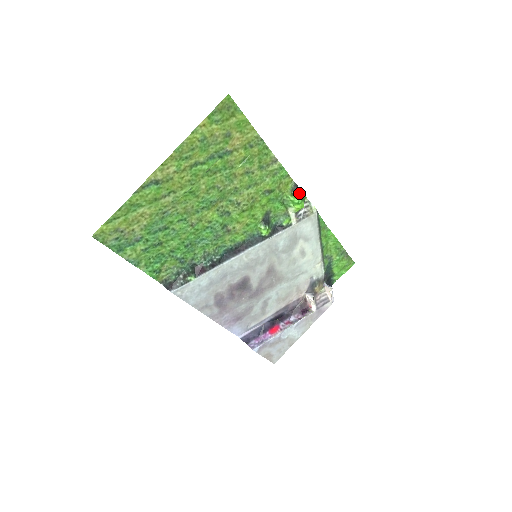
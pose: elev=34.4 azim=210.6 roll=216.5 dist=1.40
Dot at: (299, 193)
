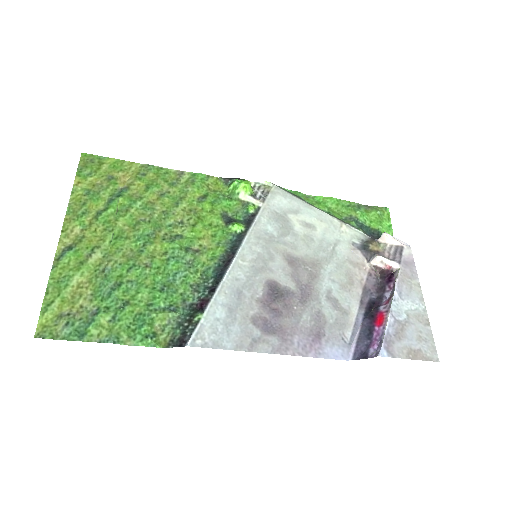
Dot at: (234, 180)
